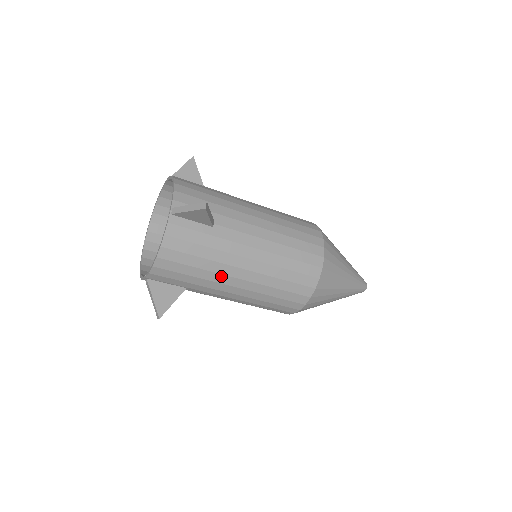
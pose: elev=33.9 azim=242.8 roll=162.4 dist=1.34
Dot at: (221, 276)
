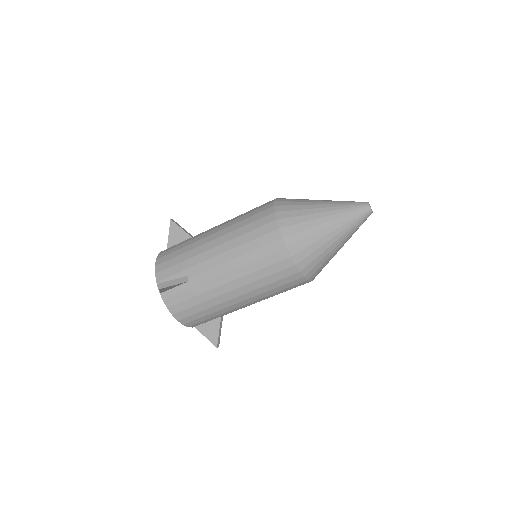
Dot at: (224, 304)
